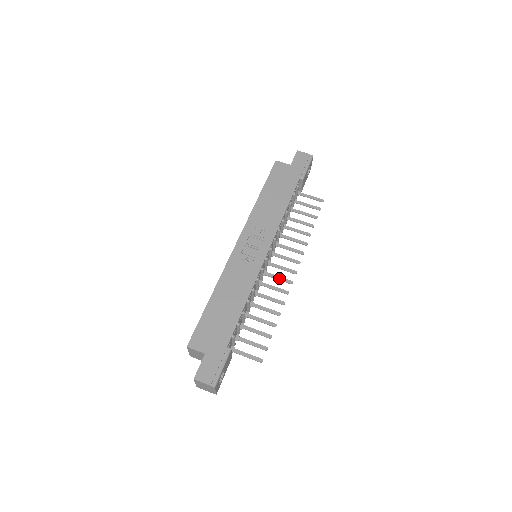
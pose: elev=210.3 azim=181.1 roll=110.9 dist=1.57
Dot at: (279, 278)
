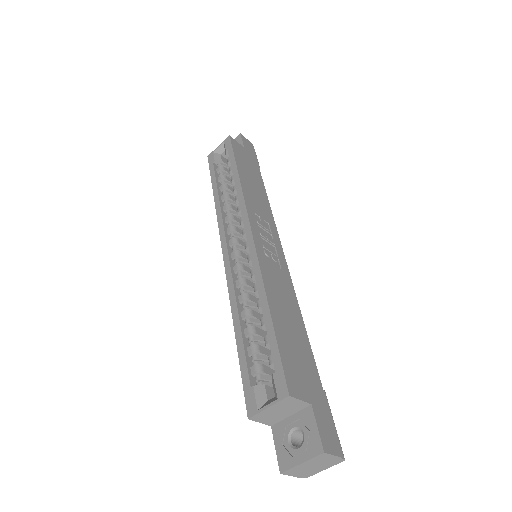
Dot at: occluded
